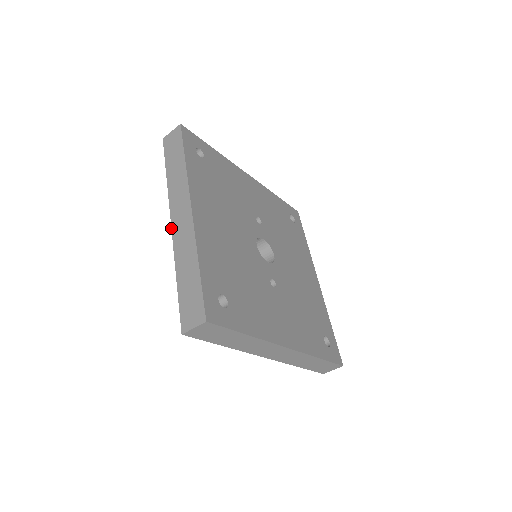
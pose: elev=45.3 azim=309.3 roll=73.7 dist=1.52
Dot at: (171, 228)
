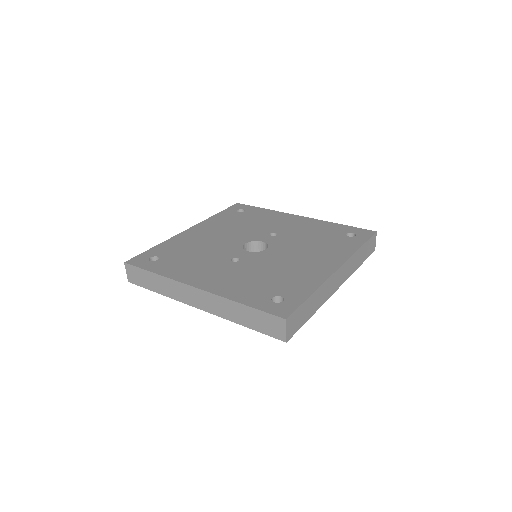
Dot at: occluded
